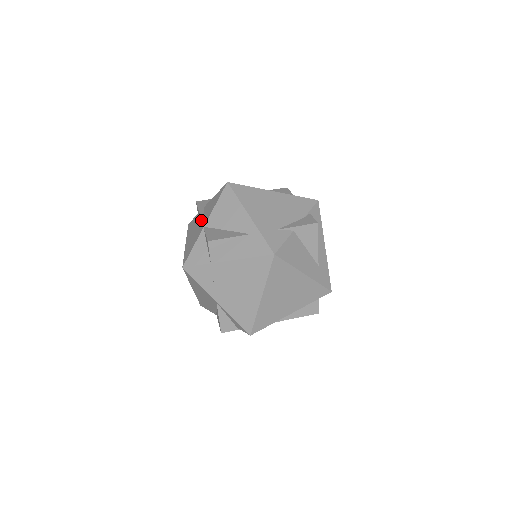
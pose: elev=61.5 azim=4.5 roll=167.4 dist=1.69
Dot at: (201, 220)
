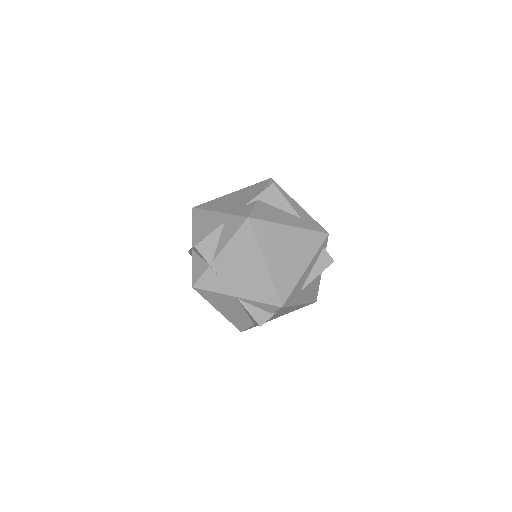
Dot at: (191, 249)
